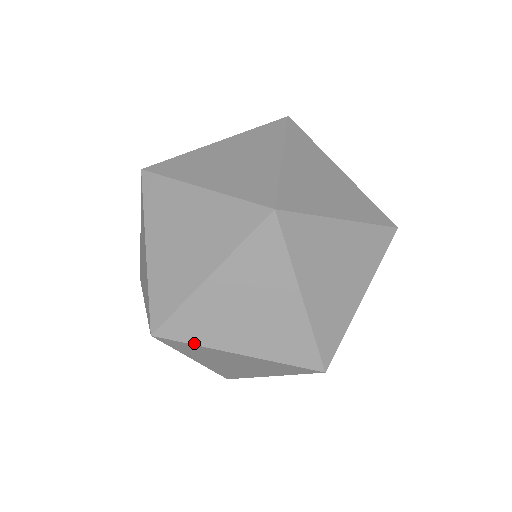
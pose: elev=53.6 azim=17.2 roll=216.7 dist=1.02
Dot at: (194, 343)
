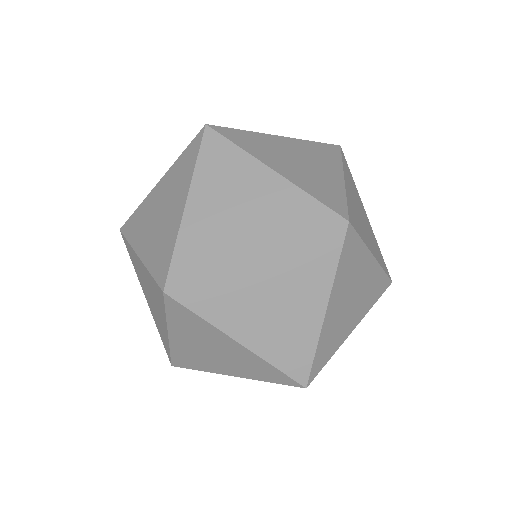
Dot at: (208, 273)
